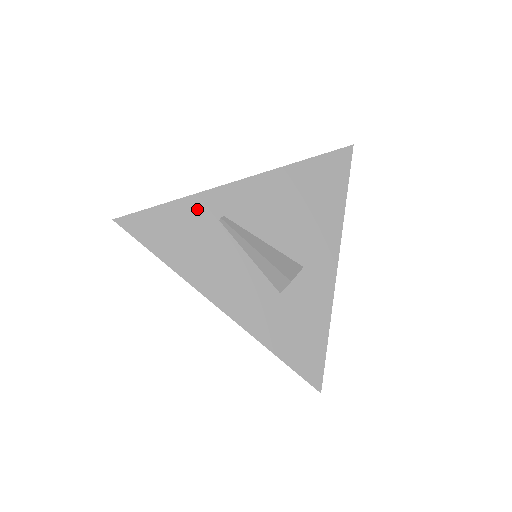
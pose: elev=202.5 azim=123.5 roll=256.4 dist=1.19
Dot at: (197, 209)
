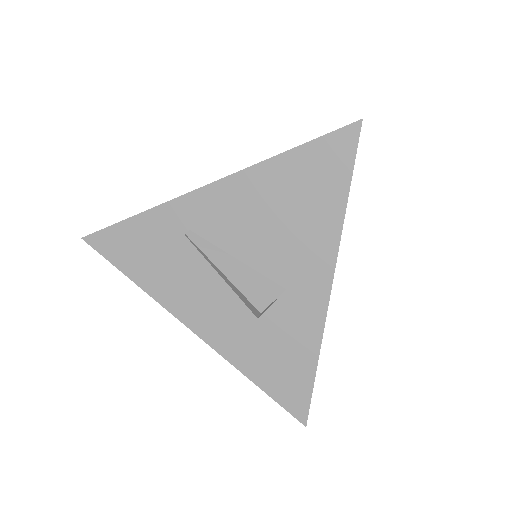
Dot at: (161, 223)
